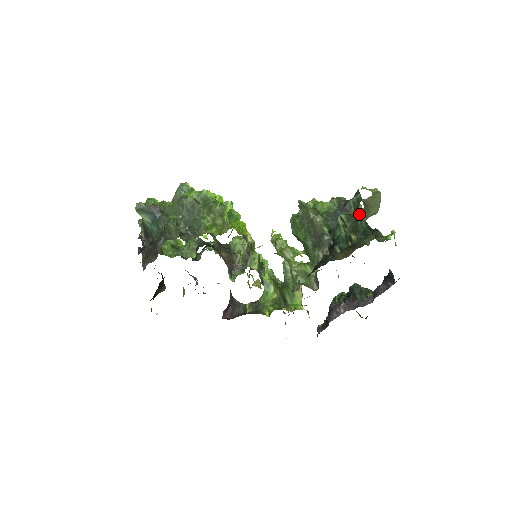
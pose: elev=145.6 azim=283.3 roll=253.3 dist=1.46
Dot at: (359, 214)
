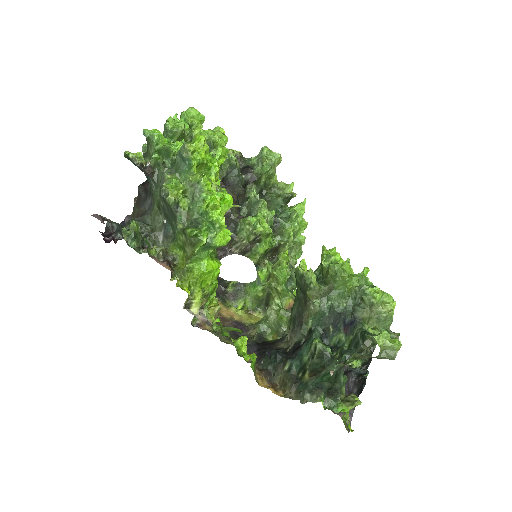
Dot at: (332, 365)
